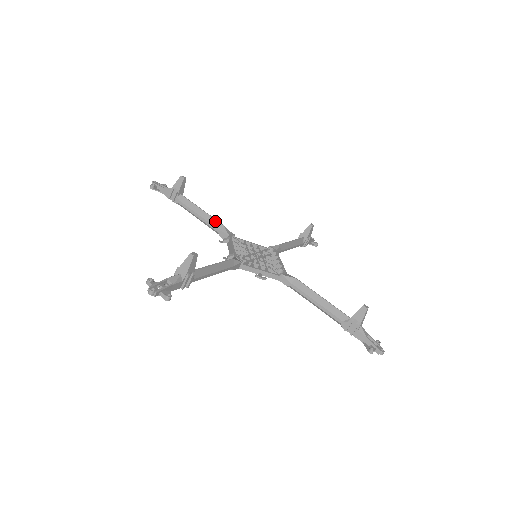
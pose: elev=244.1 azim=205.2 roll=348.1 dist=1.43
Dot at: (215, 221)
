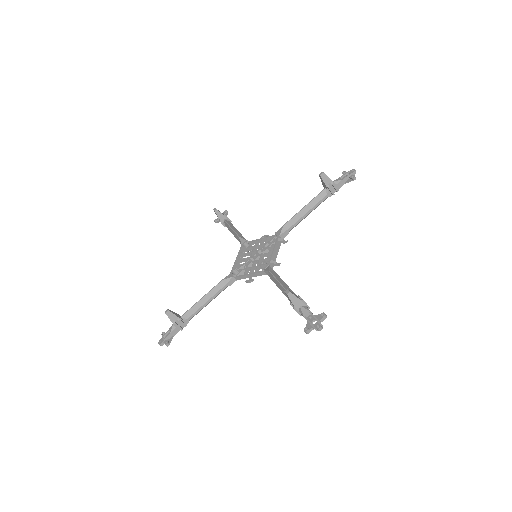
Dot at: (236, 235)
